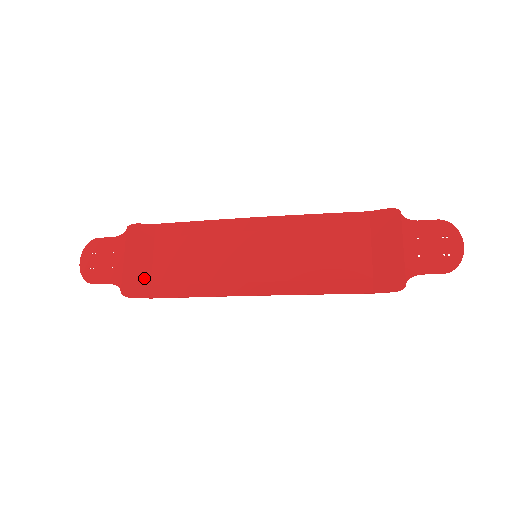
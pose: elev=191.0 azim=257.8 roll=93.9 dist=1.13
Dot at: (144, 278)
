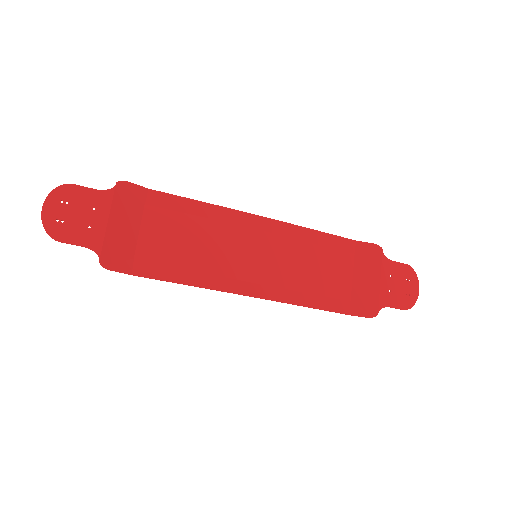
Dot at: (127, 249)
